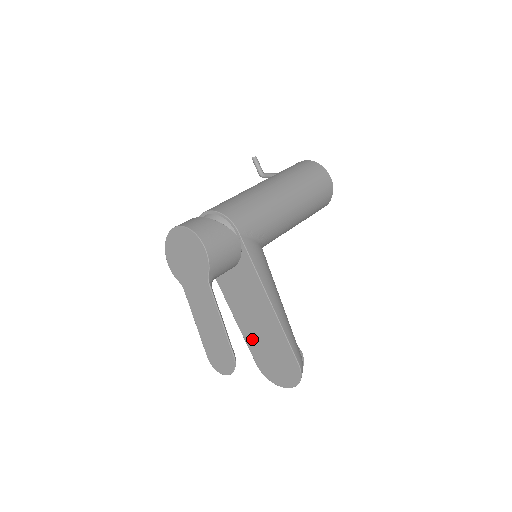
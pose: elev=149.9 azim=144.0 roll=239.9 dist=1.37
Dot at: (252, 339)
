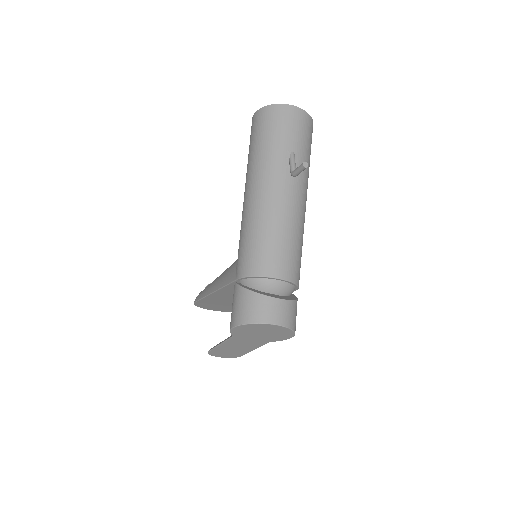
Dot at: (212, 301)
